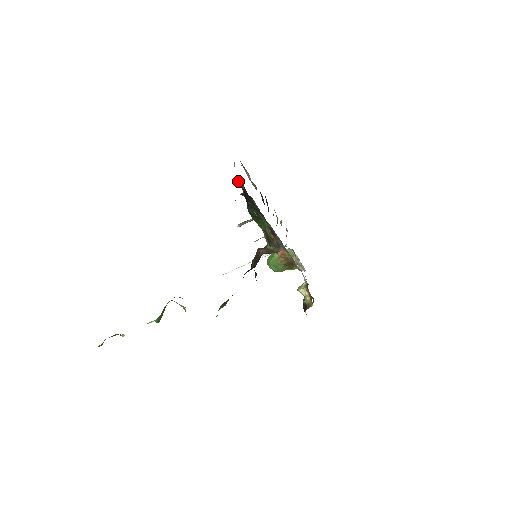
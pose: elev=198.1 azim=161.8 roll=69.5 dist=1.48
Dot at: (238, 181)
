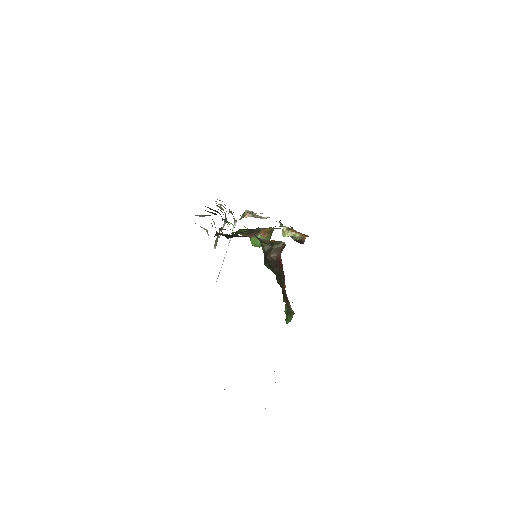
Dot at: occluded
